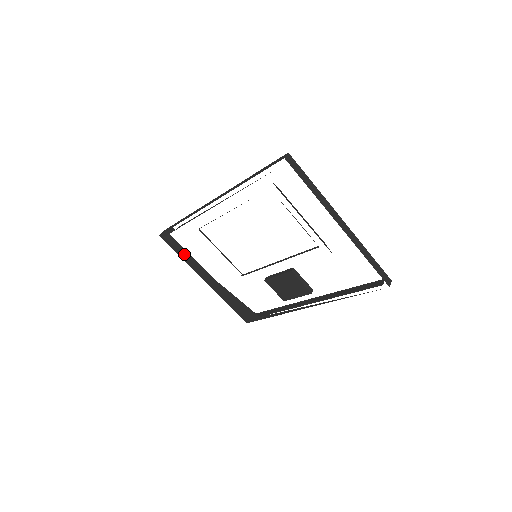
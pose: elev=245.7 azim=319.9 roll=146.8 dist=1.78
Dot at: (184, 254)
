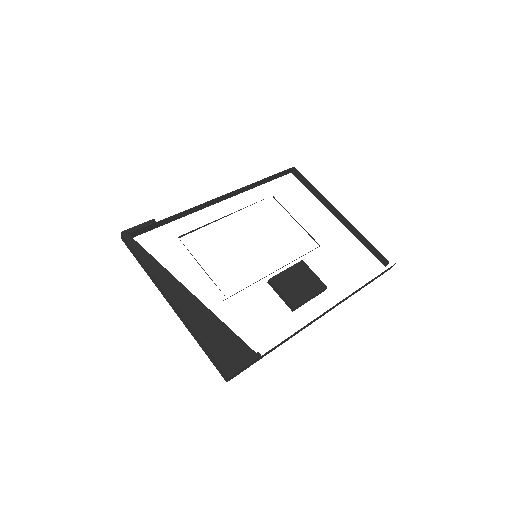
Dot at: (152, 256)
